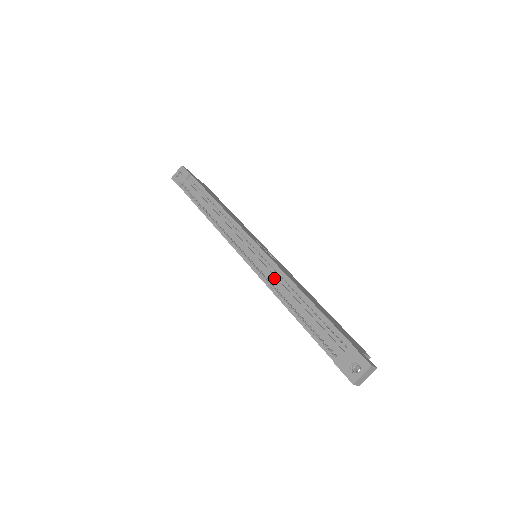
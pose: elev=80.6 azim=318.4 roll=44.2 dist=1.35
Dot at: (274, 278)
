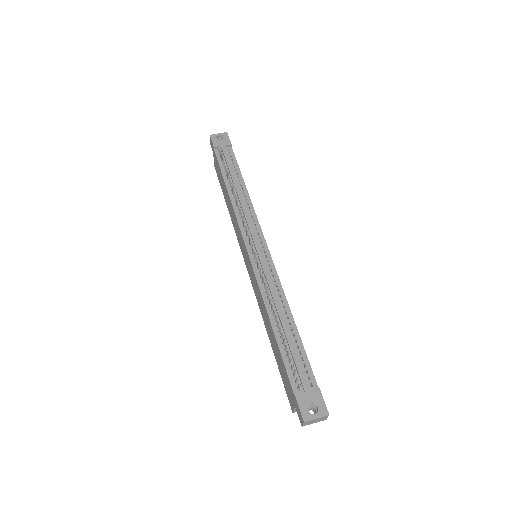
Dot at: (271, 286)
